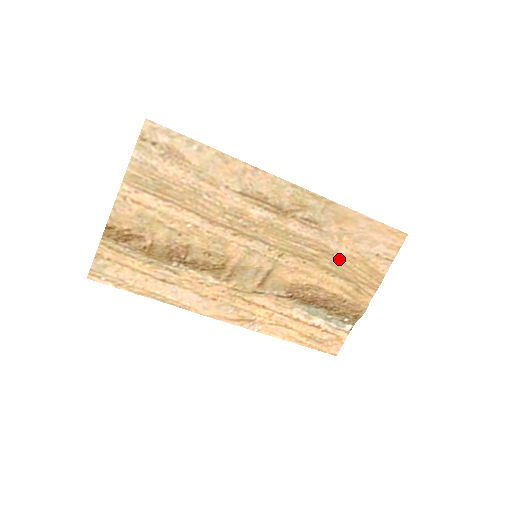
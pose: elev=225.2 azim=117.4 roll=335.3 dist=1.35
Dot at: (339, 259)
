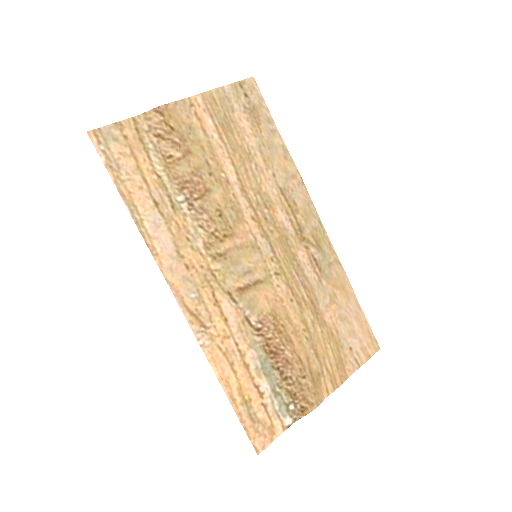
Dot at: (321, 323)
